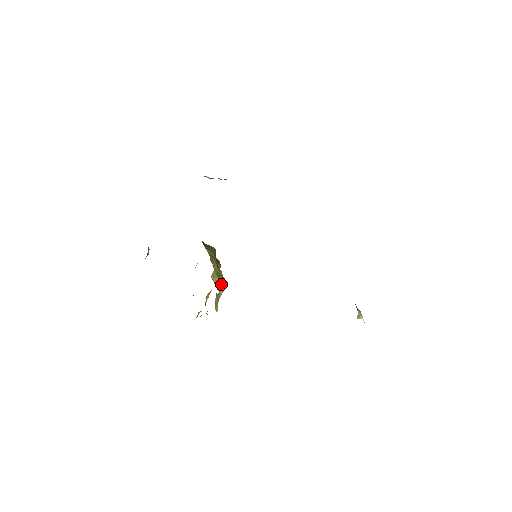
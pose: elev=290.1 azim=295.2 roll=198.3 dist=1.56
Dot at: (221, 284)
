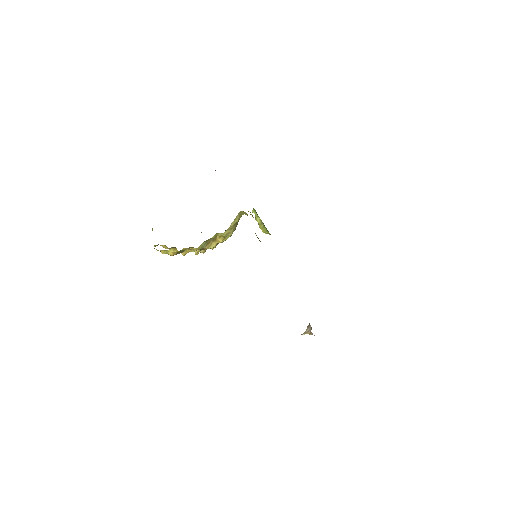
Dot at: (233, 228)
